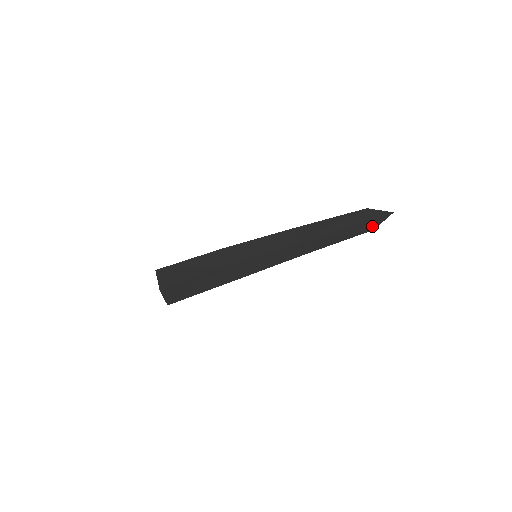
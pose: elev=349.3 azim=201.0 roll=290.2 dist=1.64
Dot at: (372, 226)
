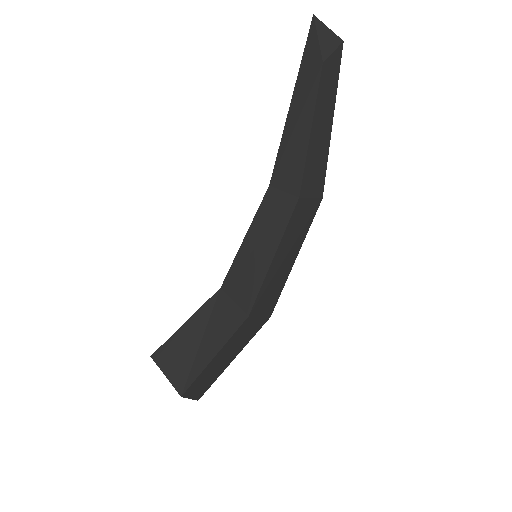
Dot at: (315, 62)
